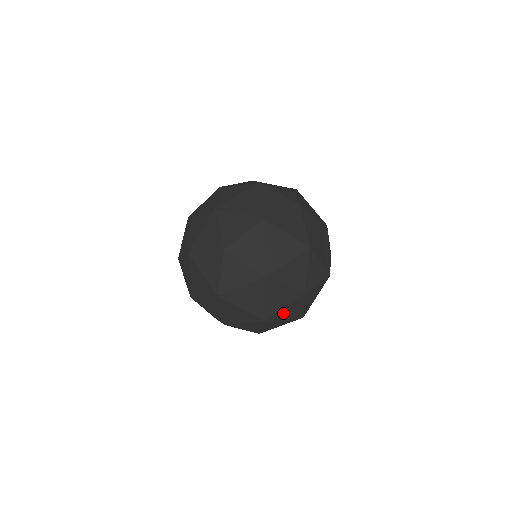
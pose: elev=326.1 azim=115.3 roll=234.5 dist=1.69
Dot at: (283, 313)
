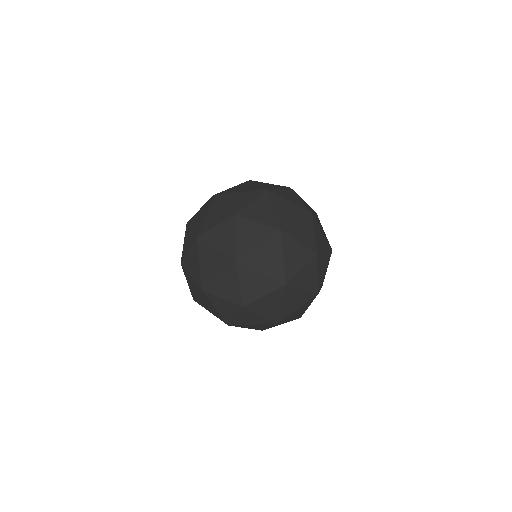
Dot at: occluded
